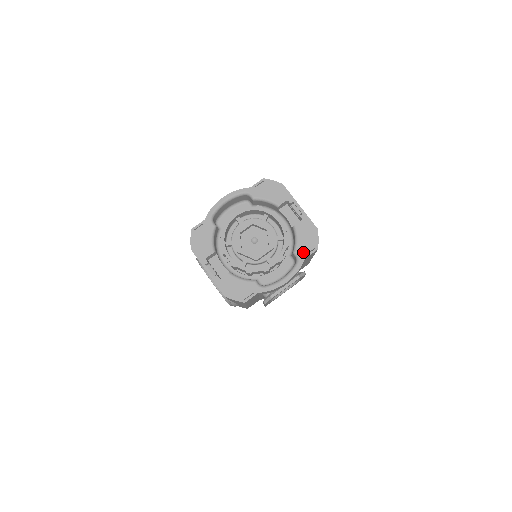
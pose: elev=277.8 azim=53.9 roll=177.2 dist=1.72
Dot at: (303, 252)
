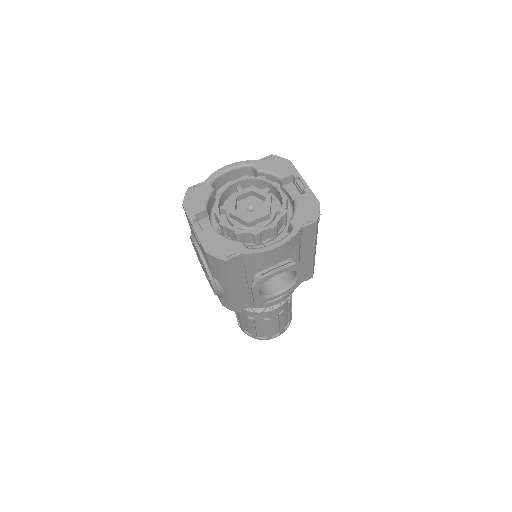
Dot at: (300, 222)
